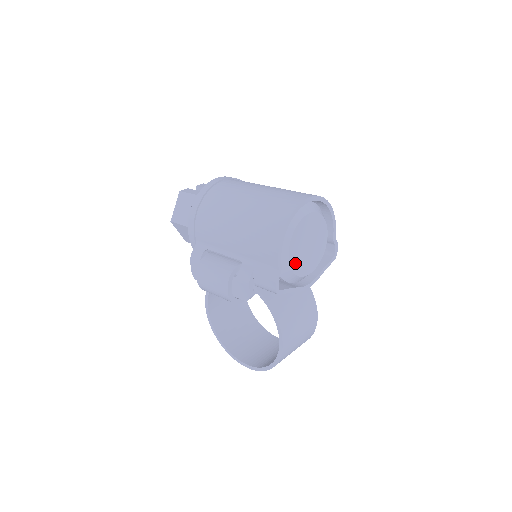
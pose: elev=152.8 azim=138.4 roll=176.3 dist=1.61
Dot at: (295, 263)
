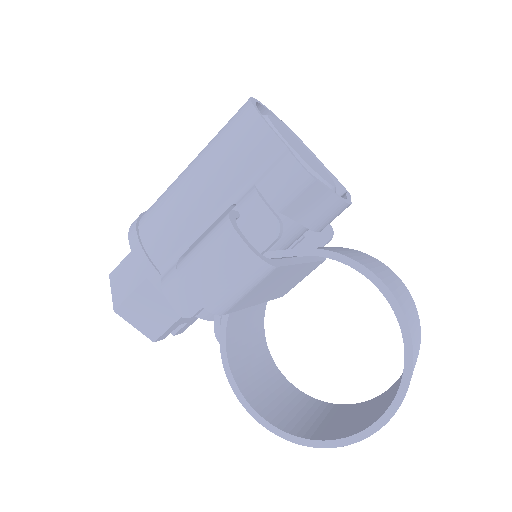
Dot at: (302, 157)
